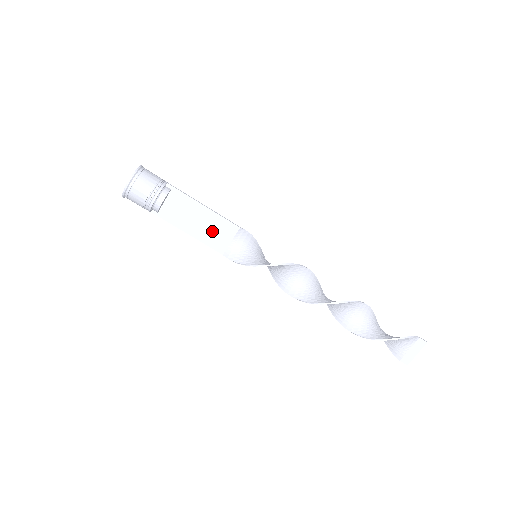
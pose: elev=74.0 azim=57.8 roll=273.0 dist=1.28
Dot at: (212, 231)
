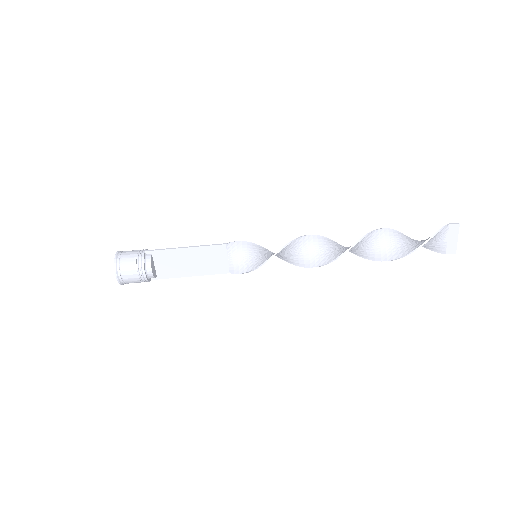
Dot at: (207, 262)
